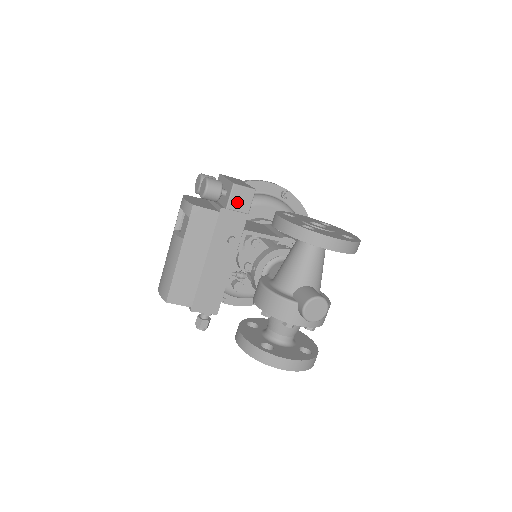
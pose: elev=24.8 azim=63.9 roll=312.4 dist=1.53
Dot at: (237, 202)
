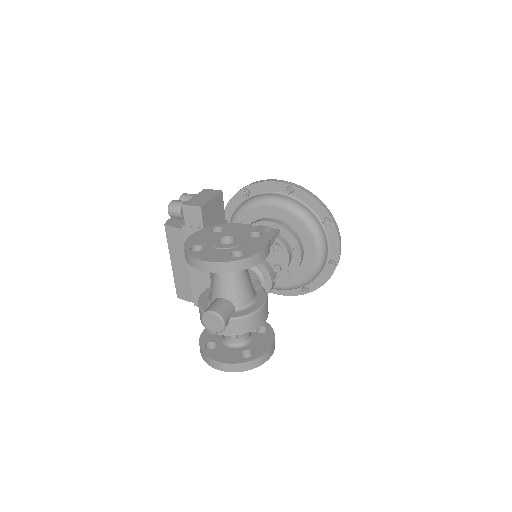
Dot at: (190, 219)
